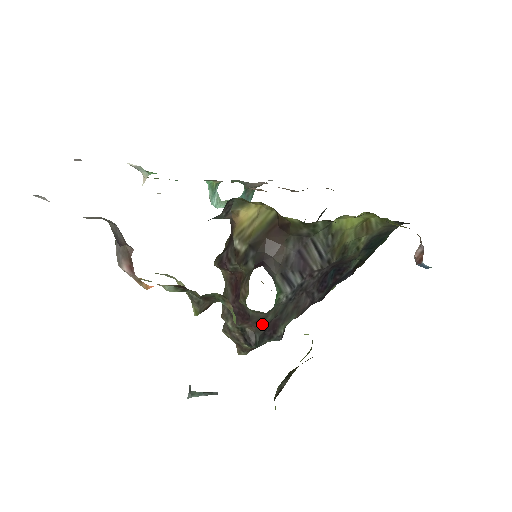
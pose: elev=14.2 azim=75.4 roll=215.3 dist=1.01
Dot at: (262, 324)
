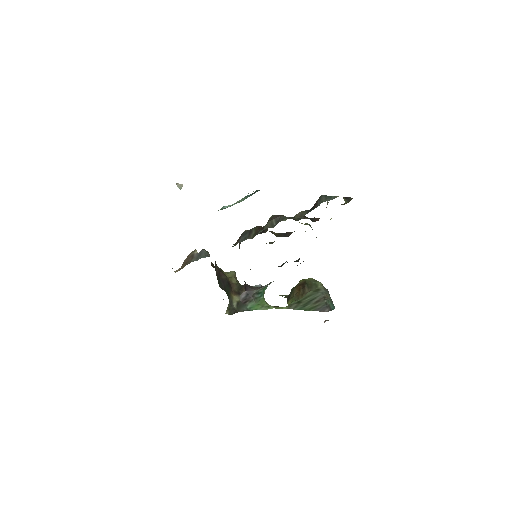
Dot at: occluded
